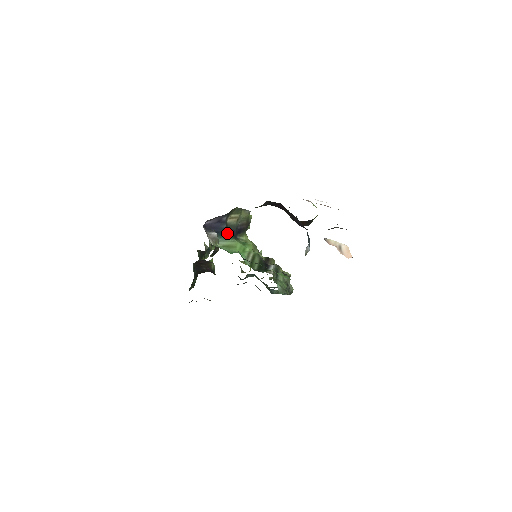
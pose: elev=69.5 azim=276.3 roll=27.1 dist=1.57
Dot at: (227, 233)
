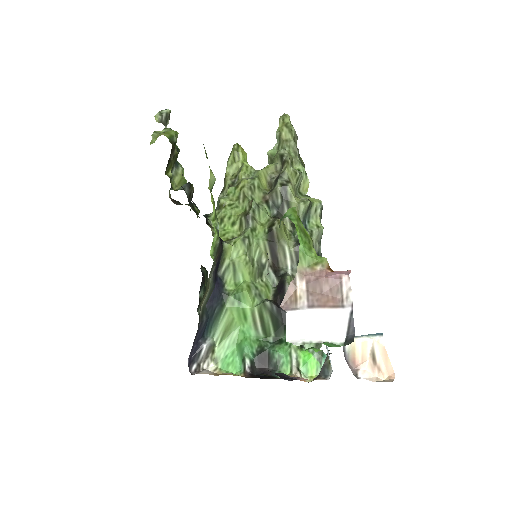
Dot at: (212, 315)
